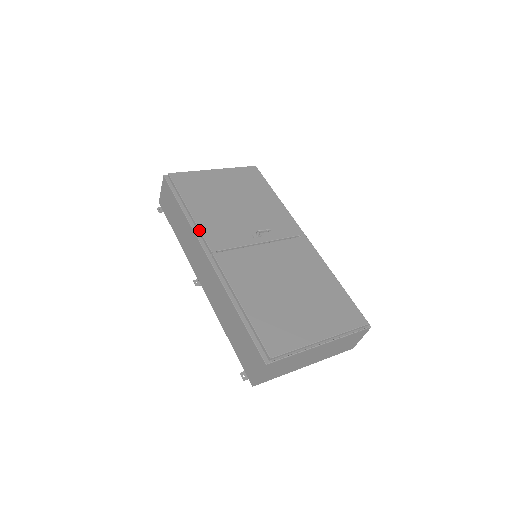
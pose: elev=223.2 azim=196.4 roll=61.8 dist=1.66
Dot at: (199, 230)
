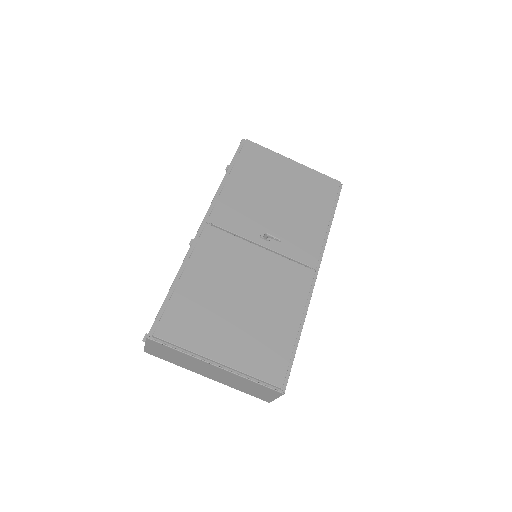
Dot at: (217, 198)
